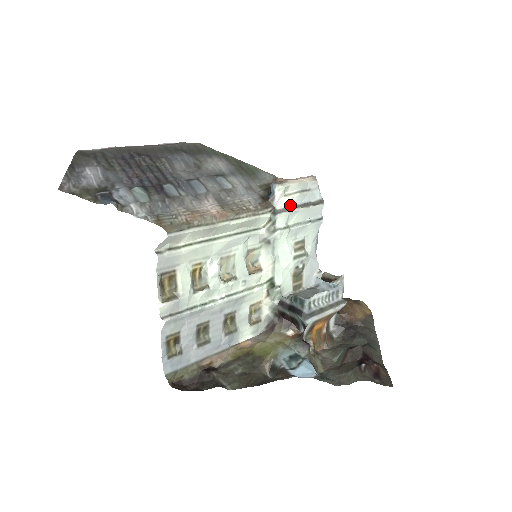
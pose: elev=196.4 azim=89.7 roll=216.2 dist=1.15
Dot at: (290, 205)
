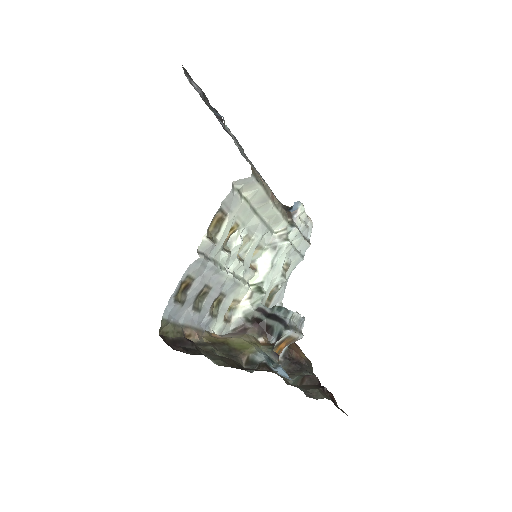
Dot at: (298, 228)
